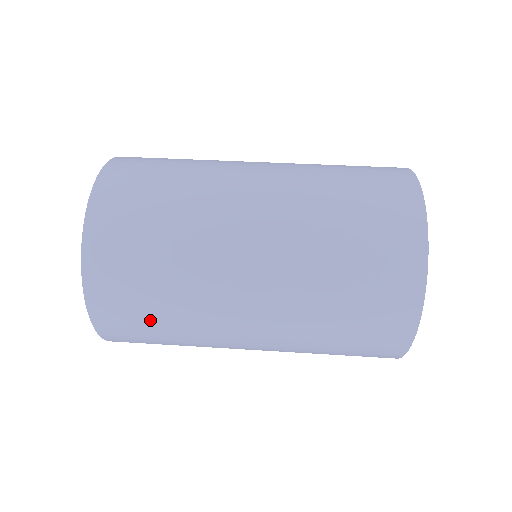
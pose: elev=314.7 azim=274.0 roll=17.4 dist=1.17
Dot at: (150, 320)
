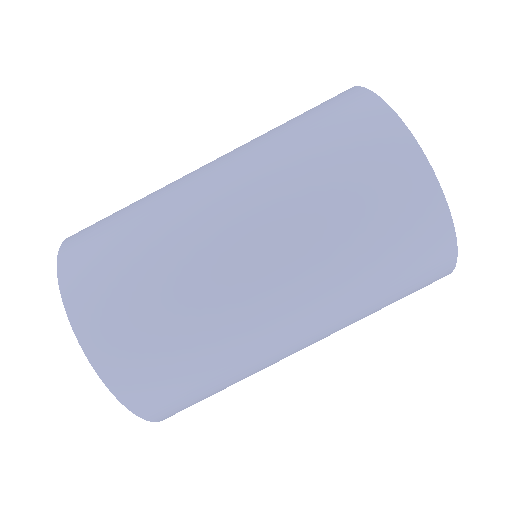
Dot at: (209, 393)
